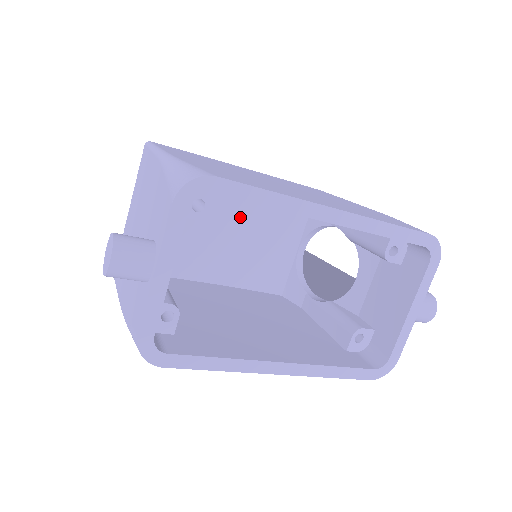
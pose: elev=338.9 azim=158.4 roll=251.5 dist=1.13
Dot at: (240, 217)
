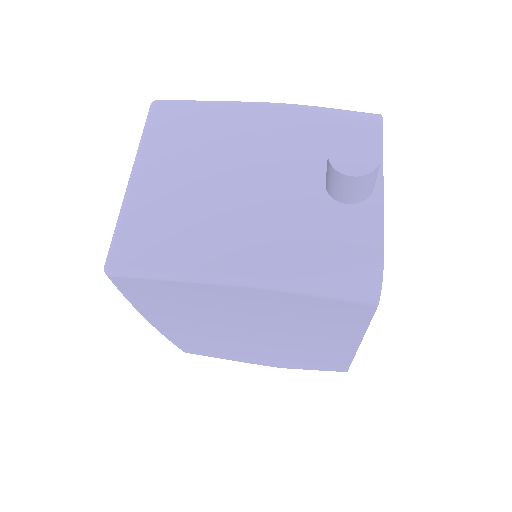
Dot at: occluded
